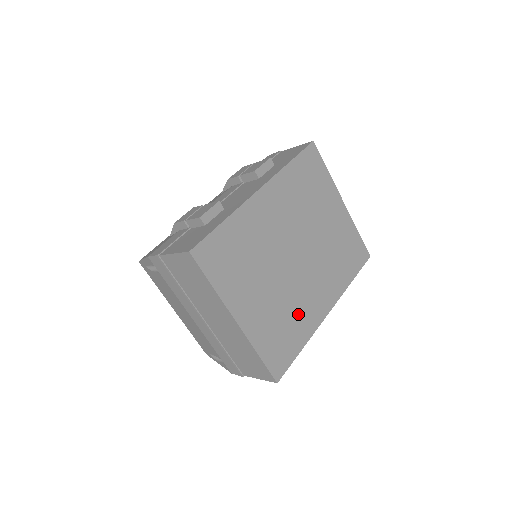
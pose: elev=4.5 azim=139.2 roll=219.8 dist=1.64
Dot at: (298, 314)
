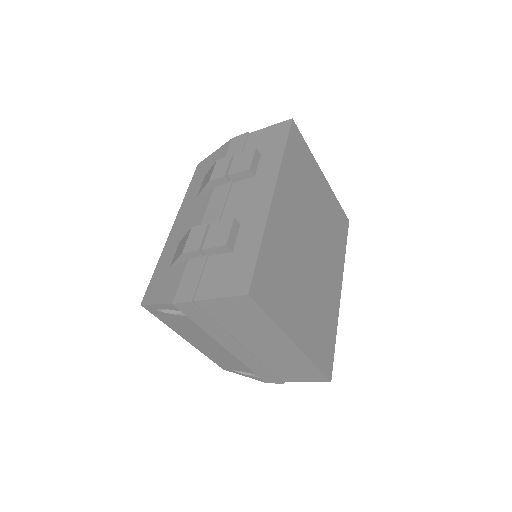
Dot at: (326, 307)
